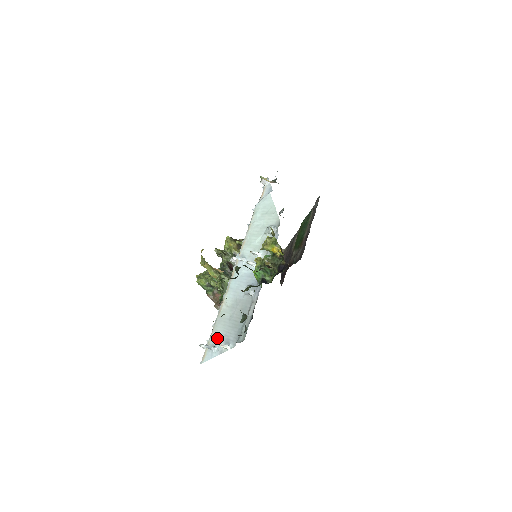
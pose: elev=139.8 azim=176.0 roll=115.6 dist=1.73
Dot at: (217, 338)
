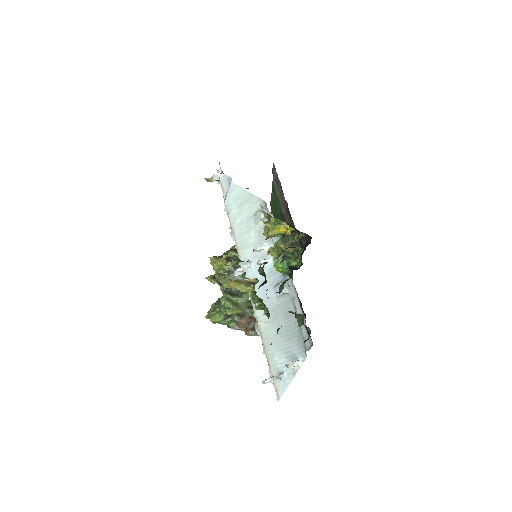
Dot at: (278, 362)
